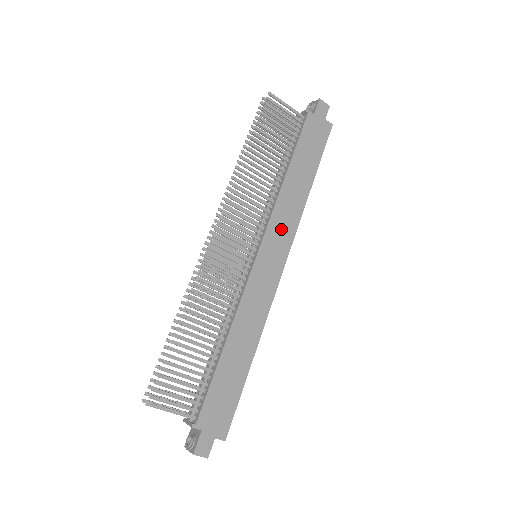
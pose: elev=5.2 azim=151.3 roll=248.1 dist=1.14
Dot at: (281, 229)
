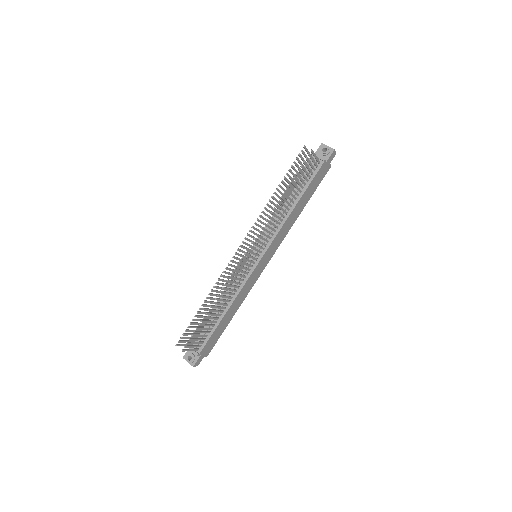
Dot at: (277, 242)
